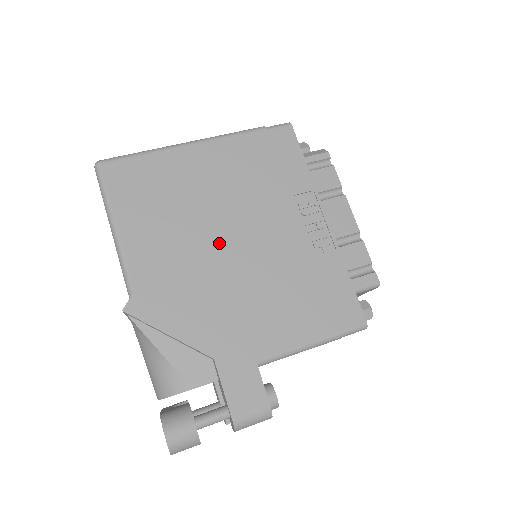
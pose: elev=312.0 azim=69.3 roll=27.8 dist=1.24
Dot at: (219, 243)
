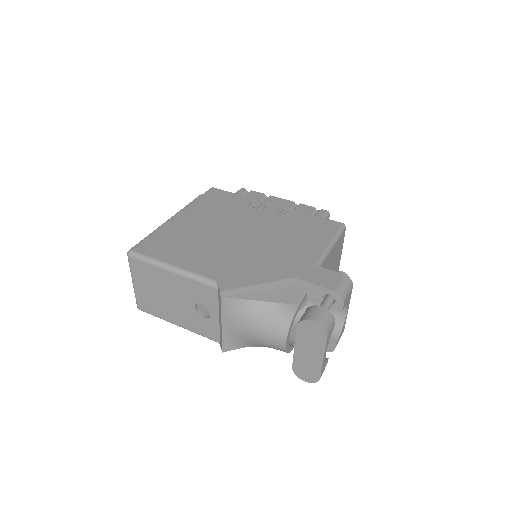
Dot at: (235, 239)
